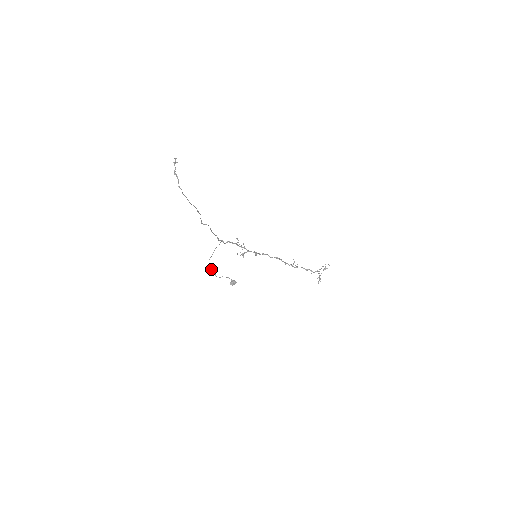
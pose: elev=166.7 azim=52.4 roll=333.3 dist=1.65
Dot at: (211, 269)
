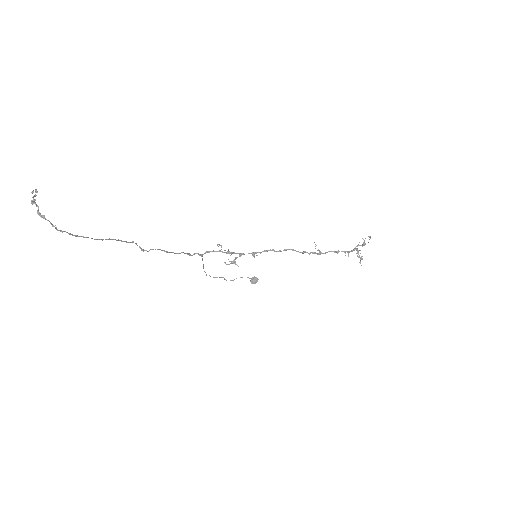
Dot at: (214, 277)
